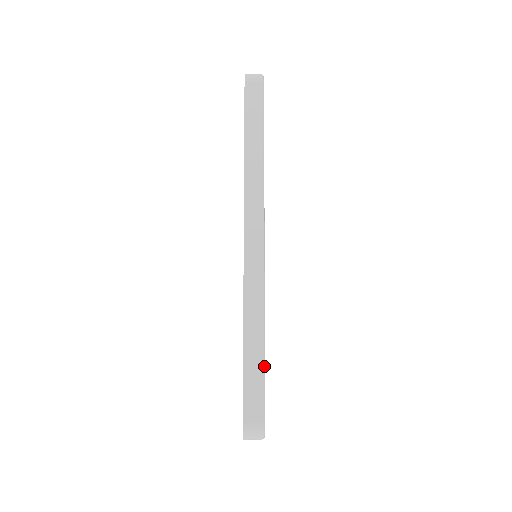
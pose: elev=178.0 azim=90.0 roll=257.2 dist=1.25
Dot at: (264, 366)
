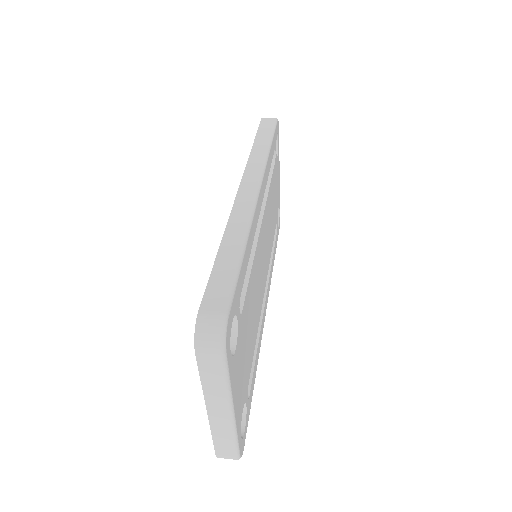
Dot at: (239, 268)
